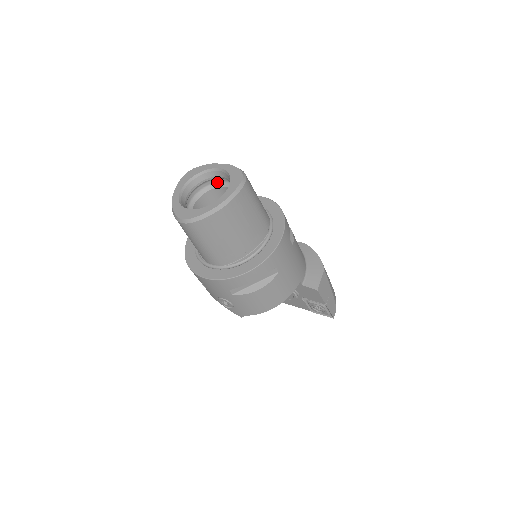
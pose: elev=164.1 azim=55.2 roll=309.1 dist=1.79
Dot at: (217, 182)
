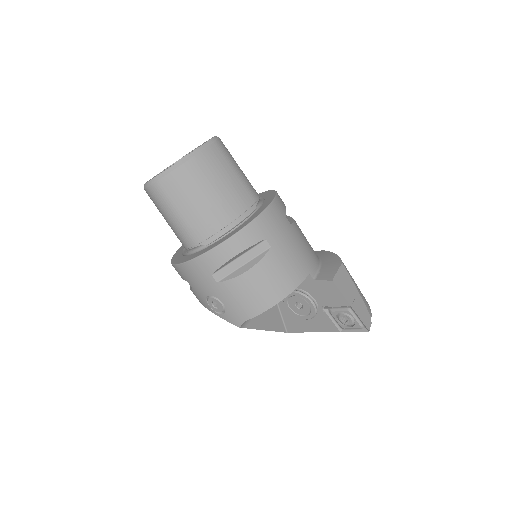
Dot at: occluded
